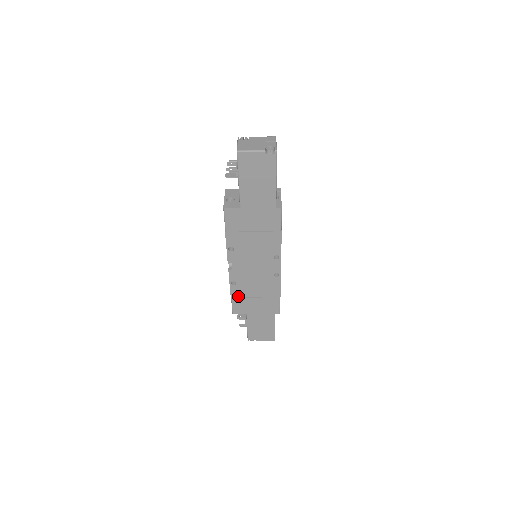
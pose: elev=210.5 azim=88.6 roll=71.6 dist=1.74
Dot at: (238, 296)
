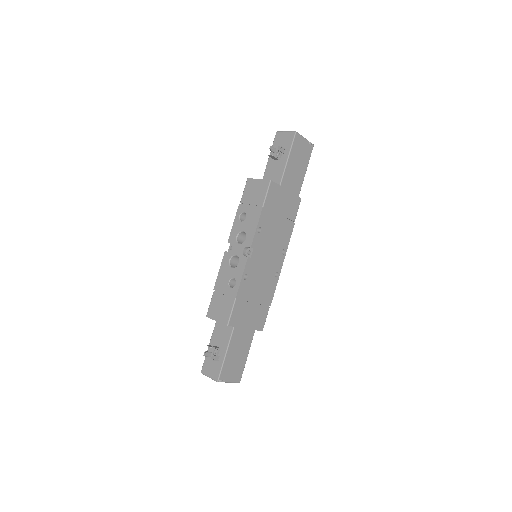
Dot at: (242, 297)
